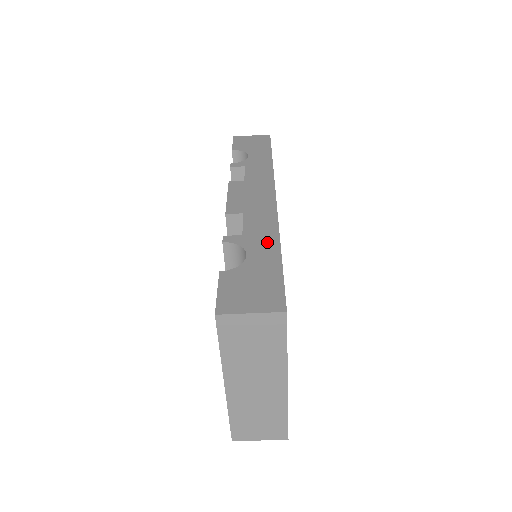
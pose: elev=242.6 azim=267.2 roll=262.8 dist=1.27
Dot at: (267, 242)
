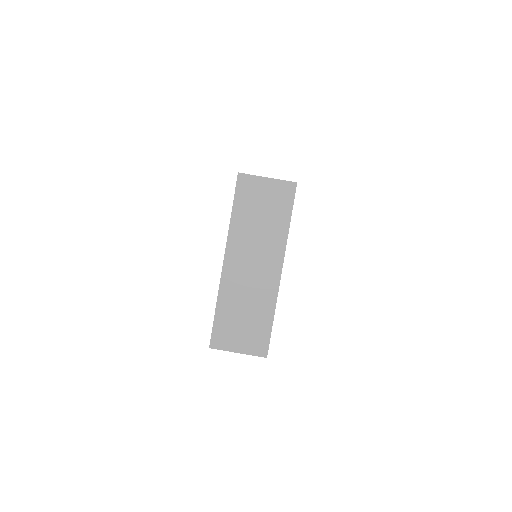
Dot at: occluded
